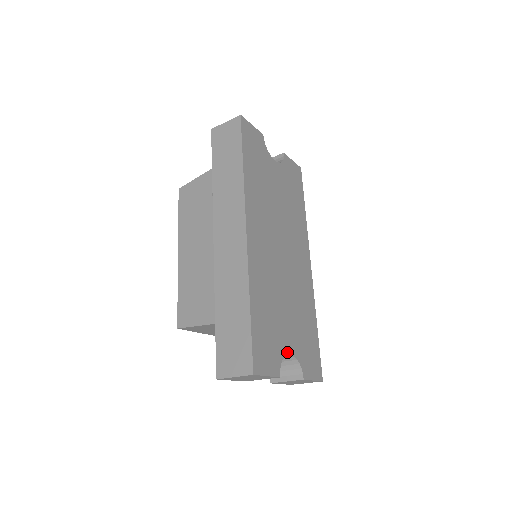
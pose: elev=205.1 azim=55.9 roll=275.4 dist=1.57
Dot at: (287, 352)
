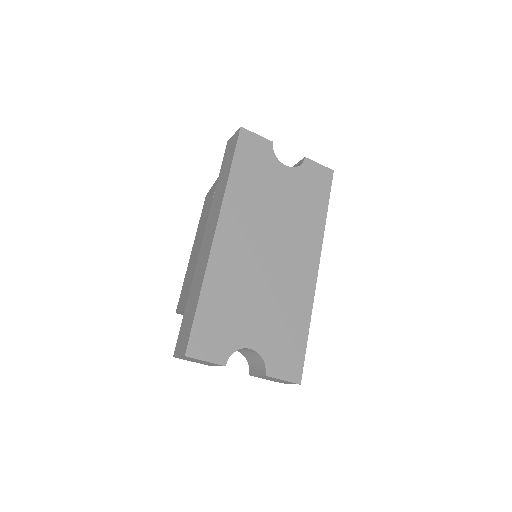
Dot at: (245, 346)
